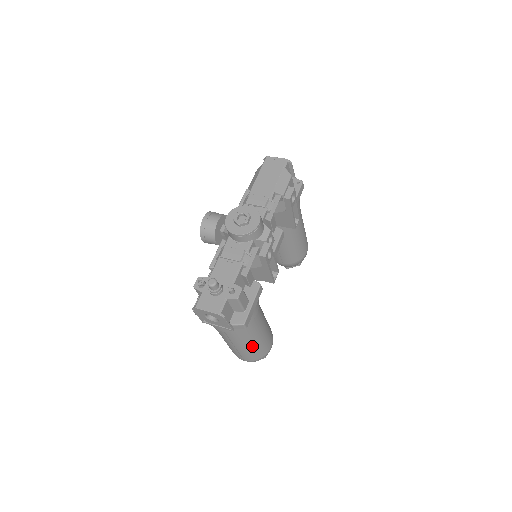
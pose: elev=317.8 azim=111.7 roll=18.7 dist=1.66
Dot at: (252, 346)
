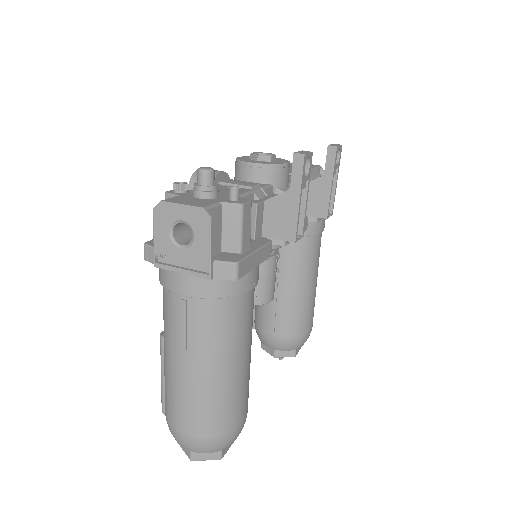
Dot at: (218, 379)
